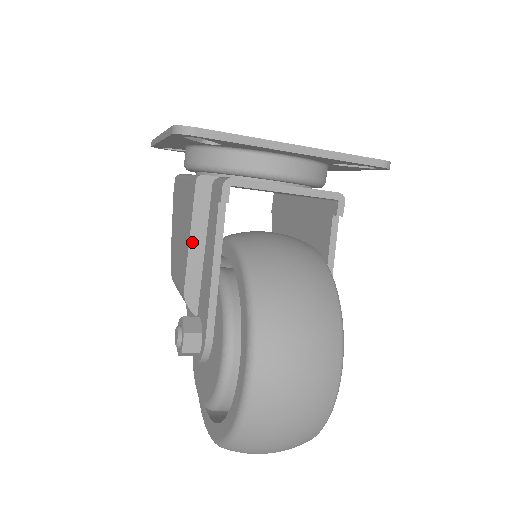
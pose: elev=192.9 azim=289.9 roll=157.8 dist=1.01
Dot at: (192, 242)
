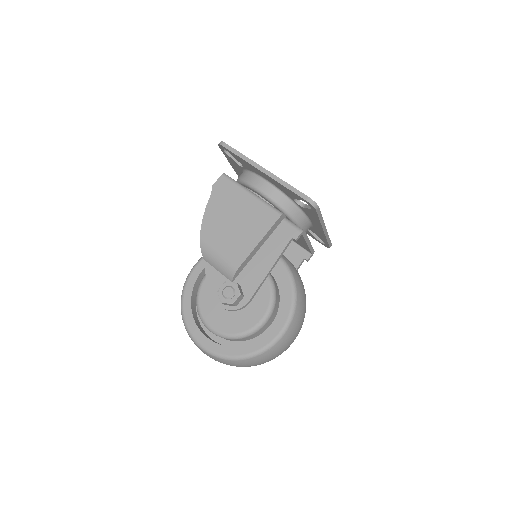
Dot at: (259, 244)
